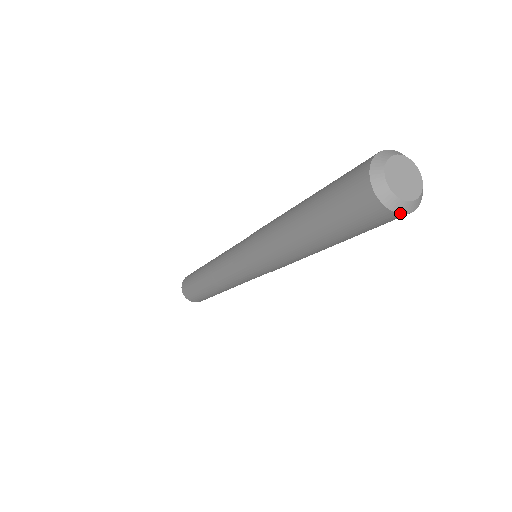
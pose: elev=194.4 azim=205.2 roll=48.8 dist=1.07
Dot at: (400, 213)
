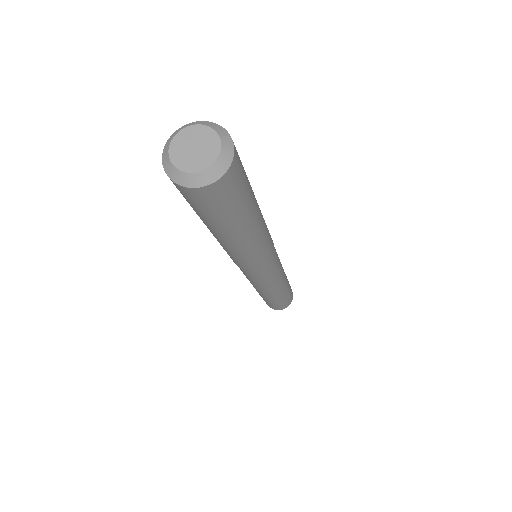
Dot at: (173, 180)
